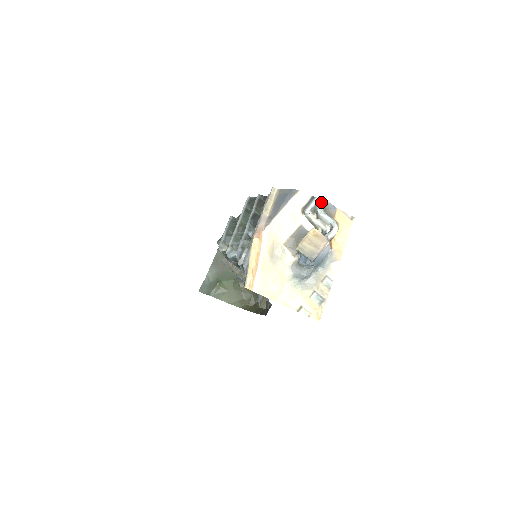
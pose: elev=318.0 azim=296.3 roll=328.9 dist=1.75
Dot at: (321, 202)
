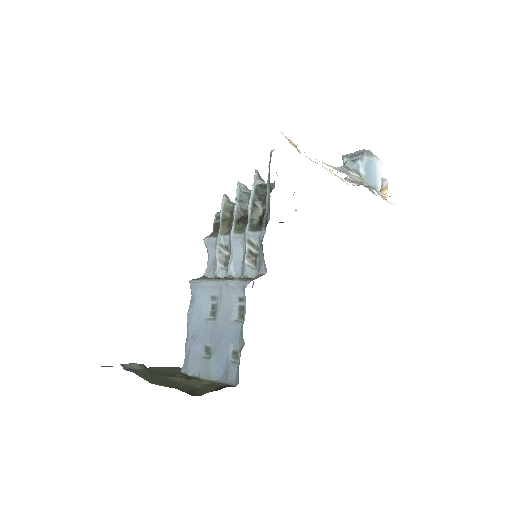
Dot at: occluded
